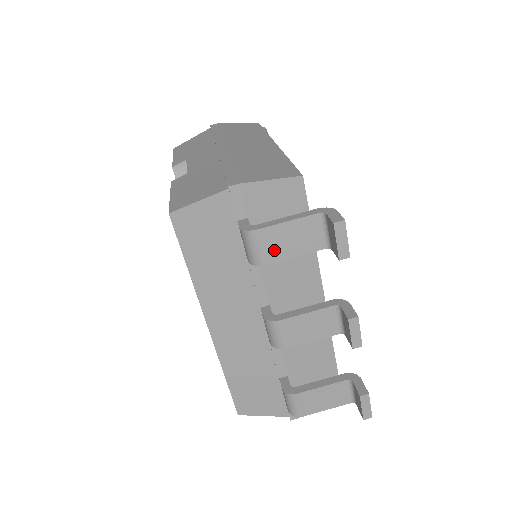
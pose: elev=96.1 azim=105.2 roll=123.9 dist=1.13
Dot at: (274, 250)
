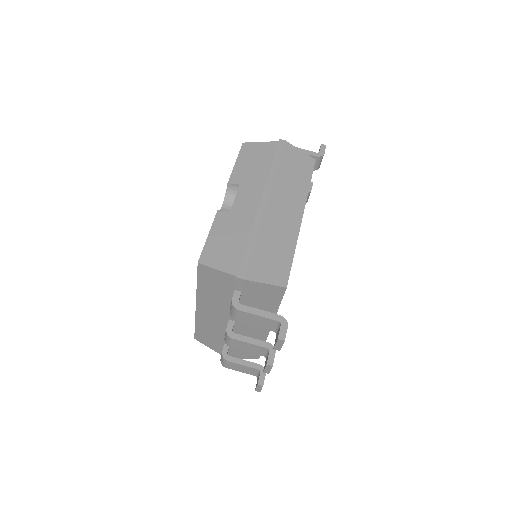
Dot at: (245, 320)
